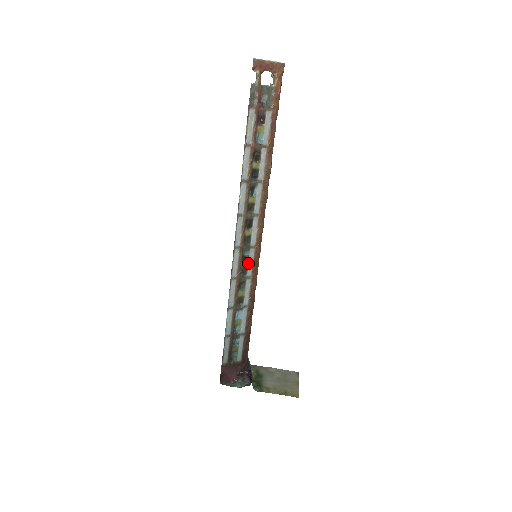
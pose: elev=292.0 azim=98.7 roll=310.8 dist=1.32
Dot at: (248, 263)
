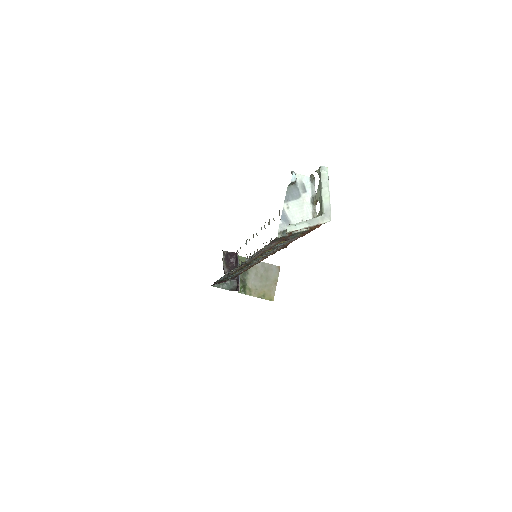
Dot at: (247, 266)
